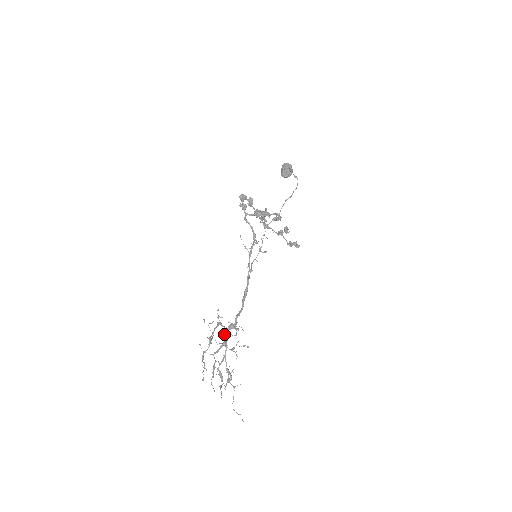
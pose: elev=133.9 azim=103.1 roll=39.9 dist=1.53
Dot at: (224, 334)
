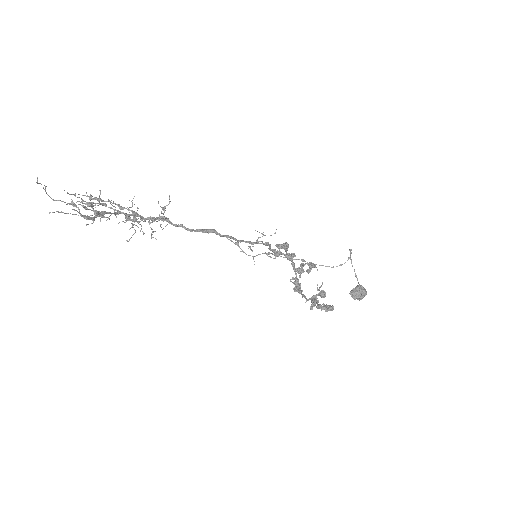
Dot at: occluded
